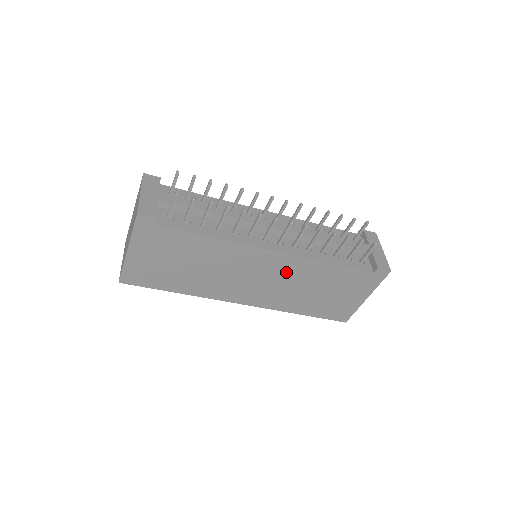
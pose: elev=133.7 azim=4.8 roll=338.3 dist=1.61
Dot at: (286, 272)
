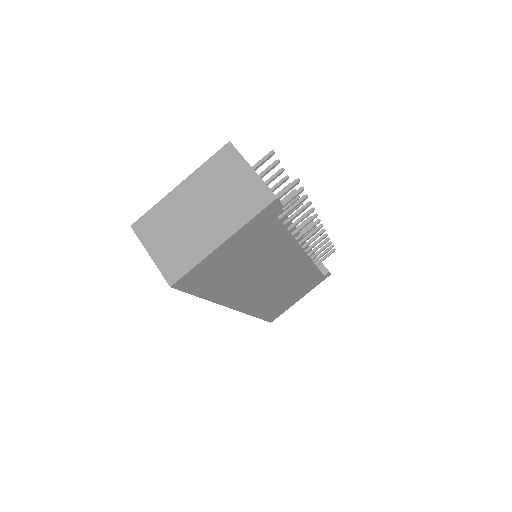
Dot at: (291, 274)
